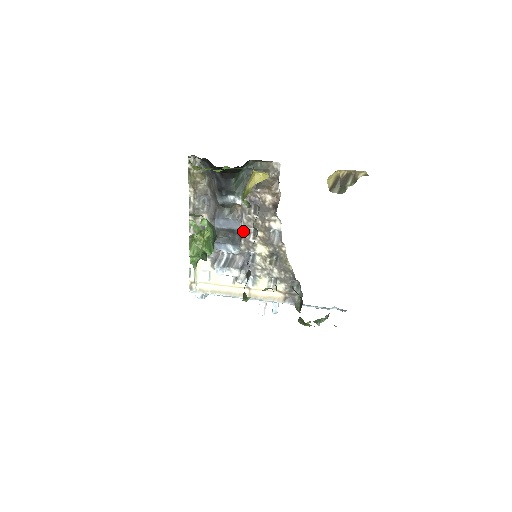
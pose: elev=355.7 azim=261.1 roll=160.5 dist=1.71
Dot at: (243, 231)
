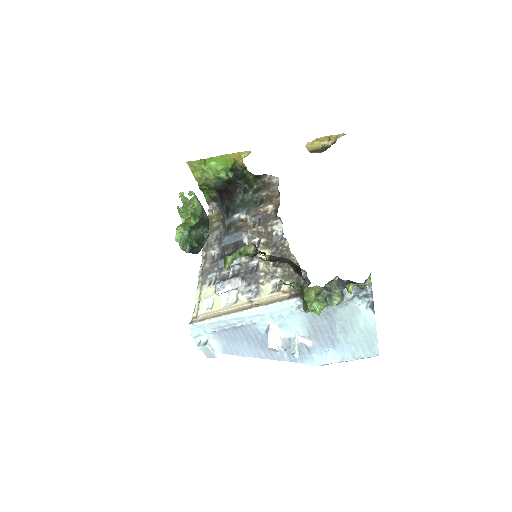
Dot at: occluded
